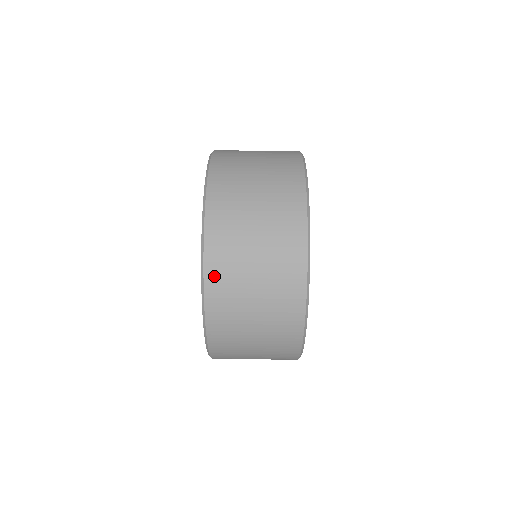
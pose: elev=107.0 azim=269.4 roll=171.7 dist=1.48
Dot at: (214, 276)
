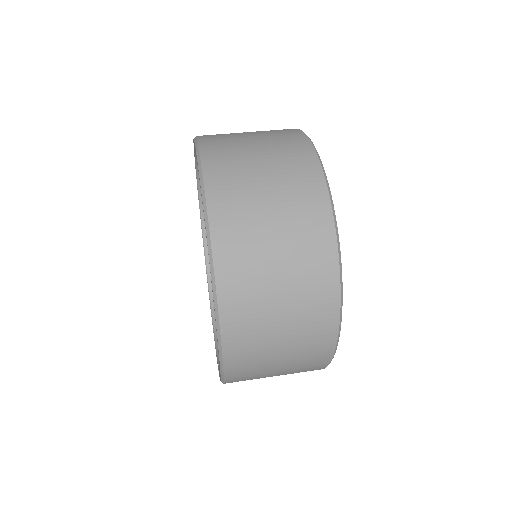
Dot at: (233, 330)
